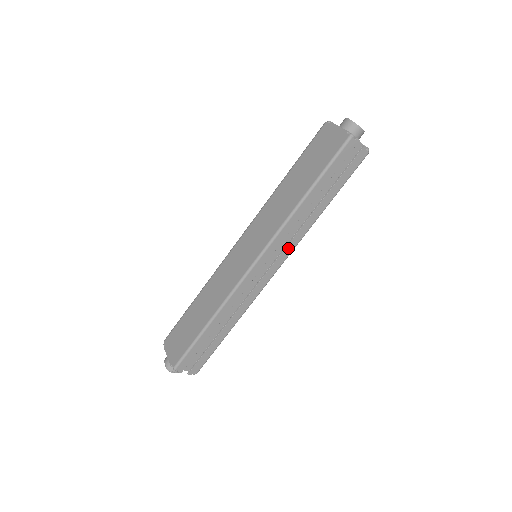
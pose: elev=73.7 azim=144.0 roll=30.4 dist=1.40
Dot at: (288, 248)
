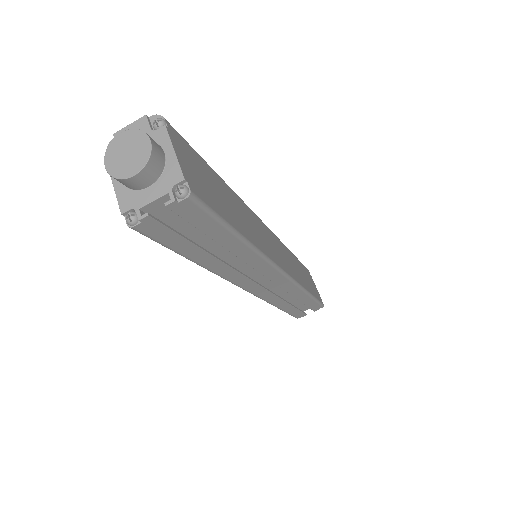
Dot at: (263, 270)
